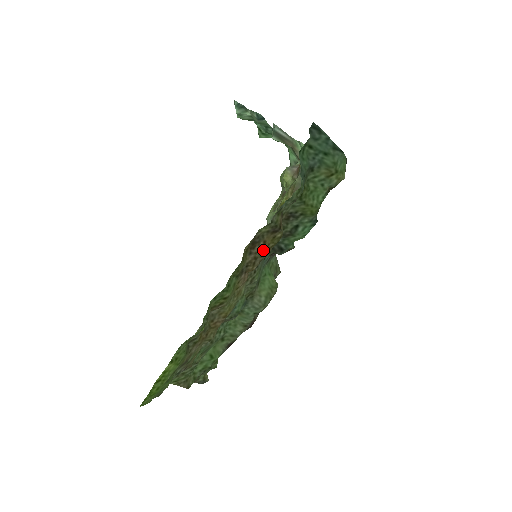
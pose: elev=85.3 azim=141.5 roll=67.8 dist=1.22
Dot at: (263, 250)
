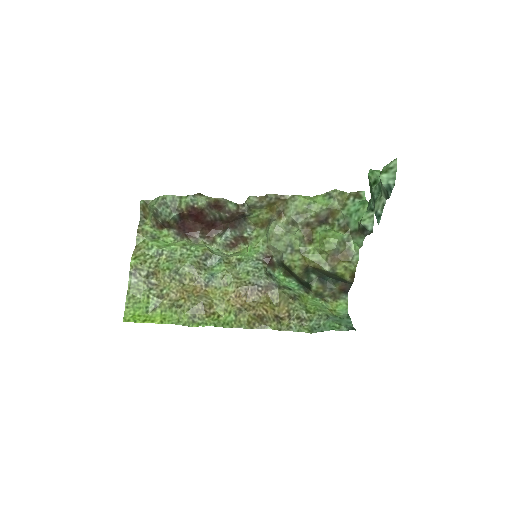
Dot at: (262, 306)
